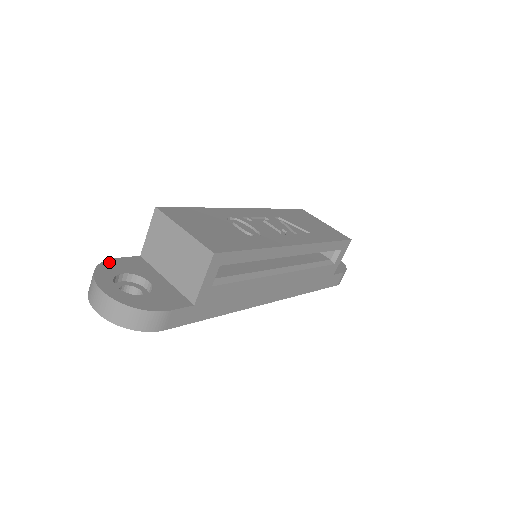
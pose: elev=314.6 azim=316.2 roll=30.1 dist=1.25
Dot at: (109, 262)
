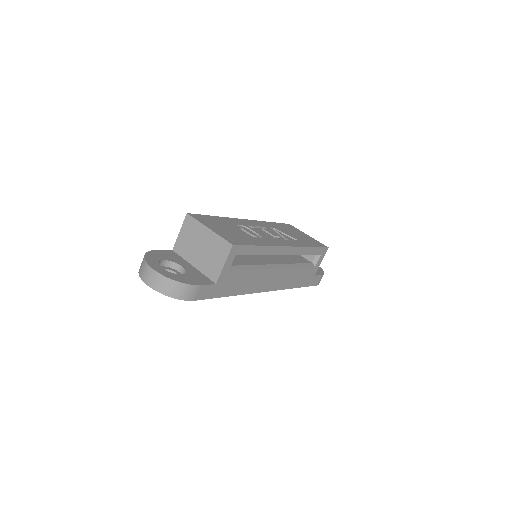
Dot at: (153, 252)
